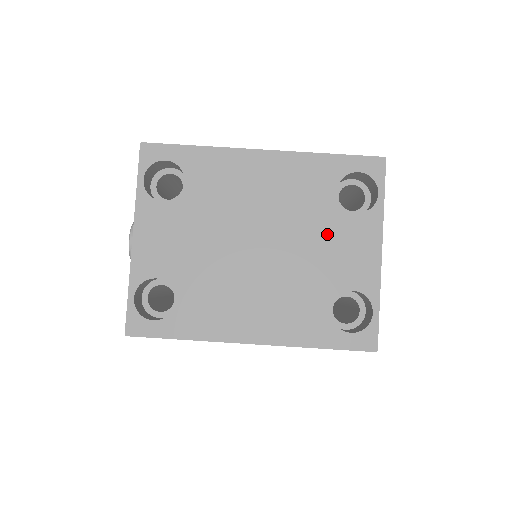
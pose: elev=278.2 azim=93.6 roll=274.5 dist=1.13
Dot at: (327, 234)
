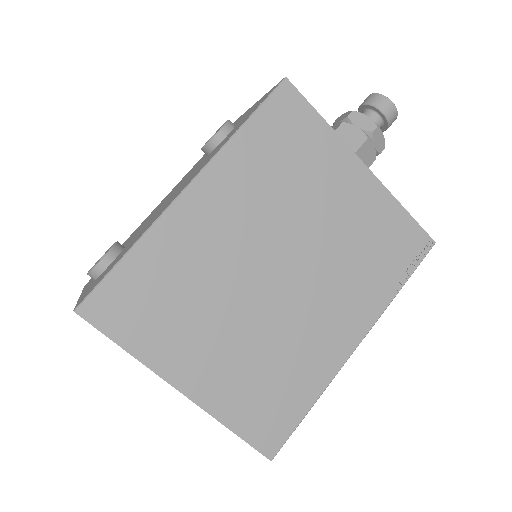
Dot at: occluded
